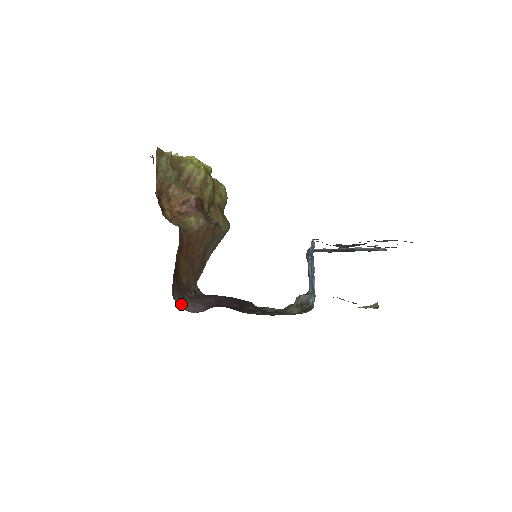
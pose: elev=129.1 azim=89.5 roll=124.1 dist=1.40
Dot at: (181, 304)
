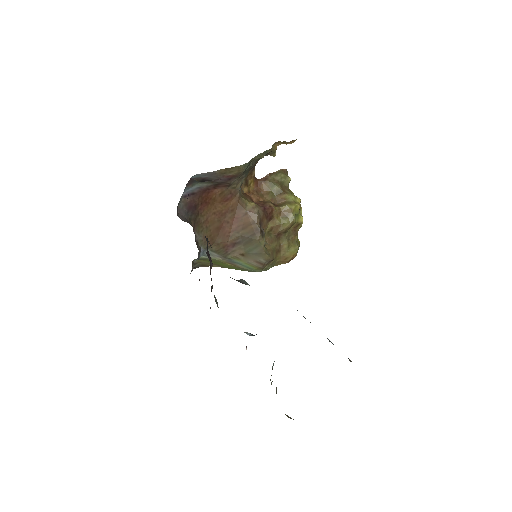
Dot at: (181, 209)
